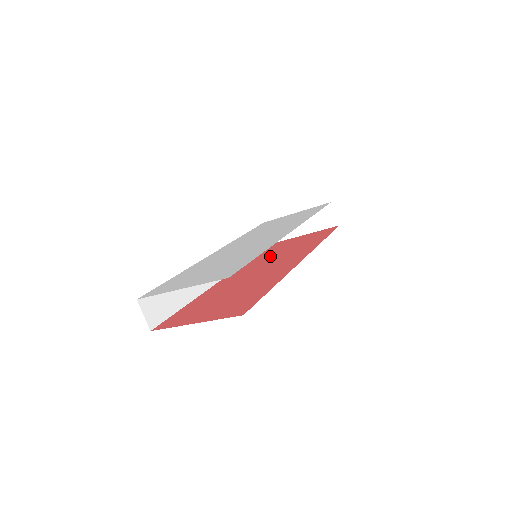
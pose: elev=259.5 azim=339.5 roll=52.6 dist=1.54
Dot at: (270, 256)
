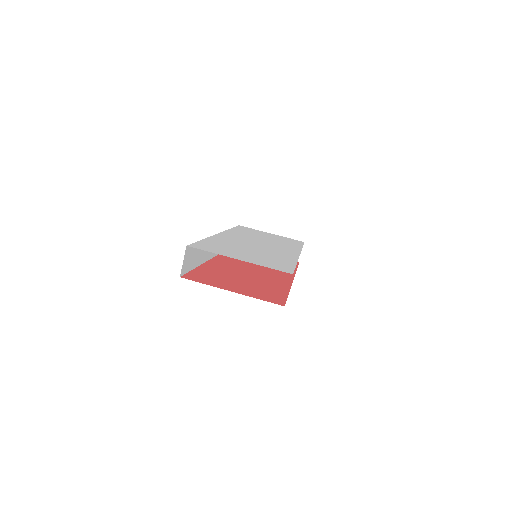
Dot at: occluded
